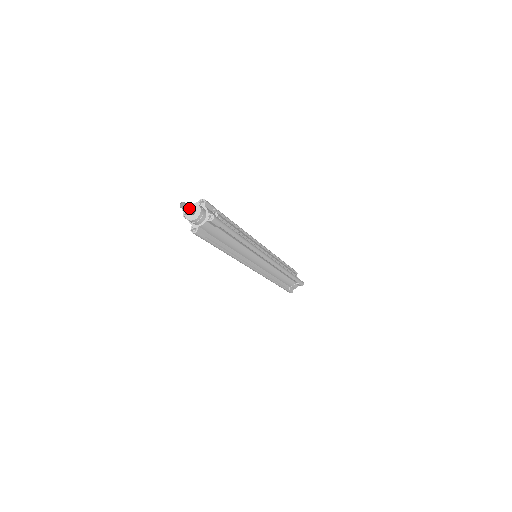
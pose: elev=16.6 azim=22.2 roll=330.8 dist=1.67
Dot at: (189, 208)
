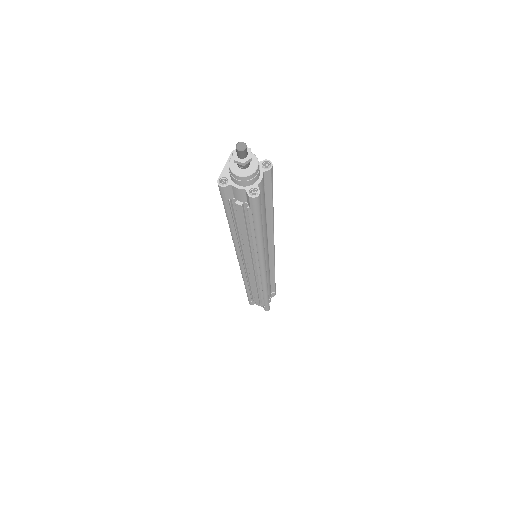
Dot at: (246, 152)
